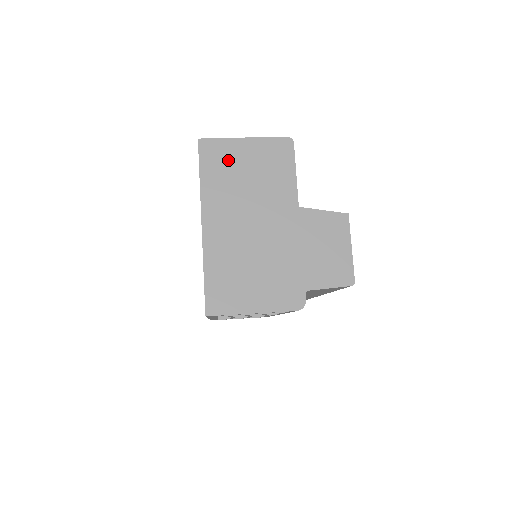
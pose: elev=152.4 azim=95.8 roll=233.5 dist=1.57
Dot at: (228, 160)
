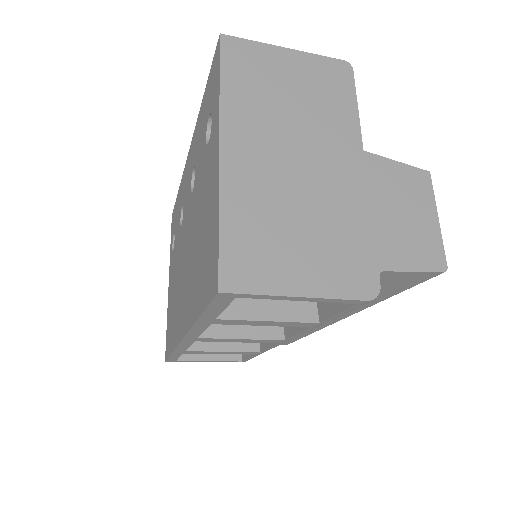
Dot at: (263, 70)
